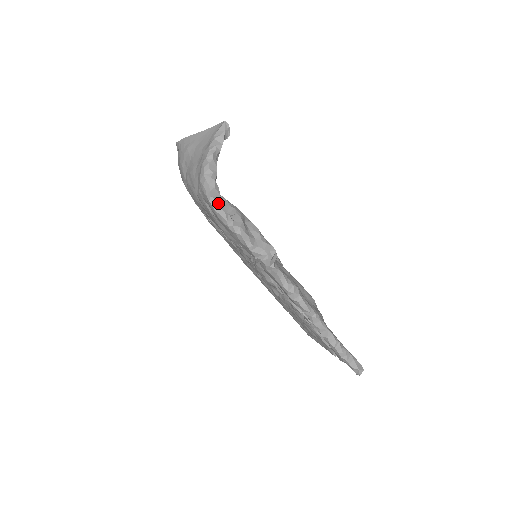
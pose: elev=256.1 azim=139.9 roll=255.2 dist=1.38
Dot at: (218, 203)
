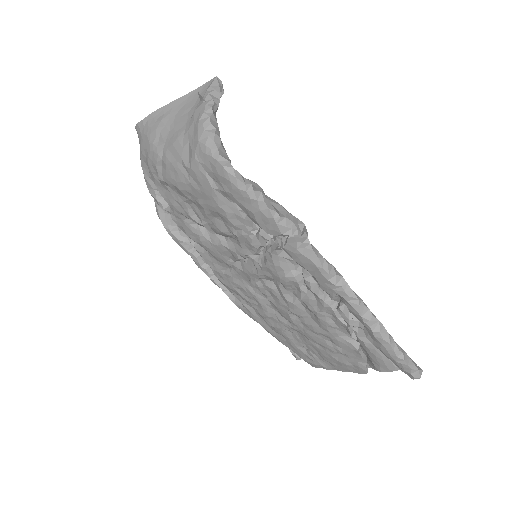
Dot at: (230, 163)
